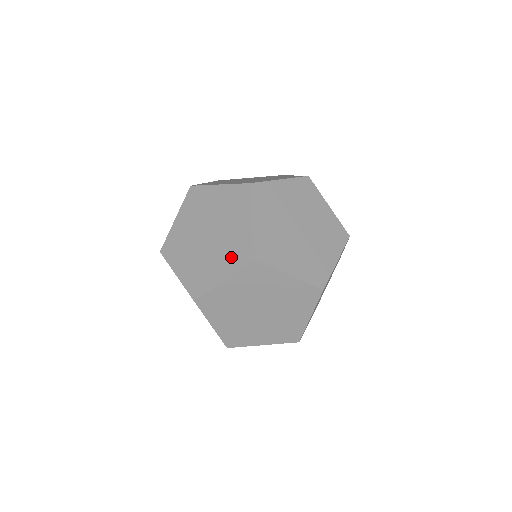
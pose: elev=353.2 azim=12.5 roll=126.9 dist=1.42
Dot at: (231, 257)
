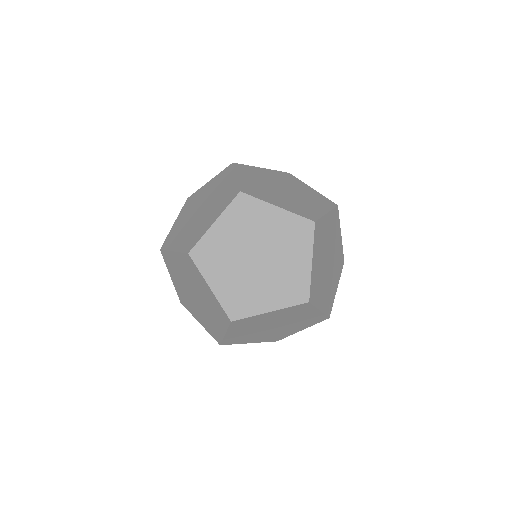
Dot at: (220, 205)
